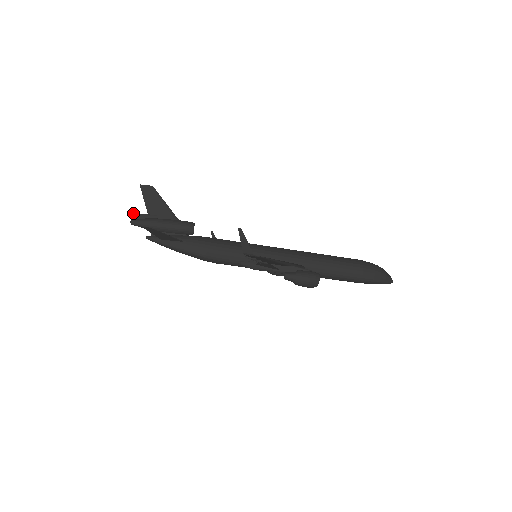
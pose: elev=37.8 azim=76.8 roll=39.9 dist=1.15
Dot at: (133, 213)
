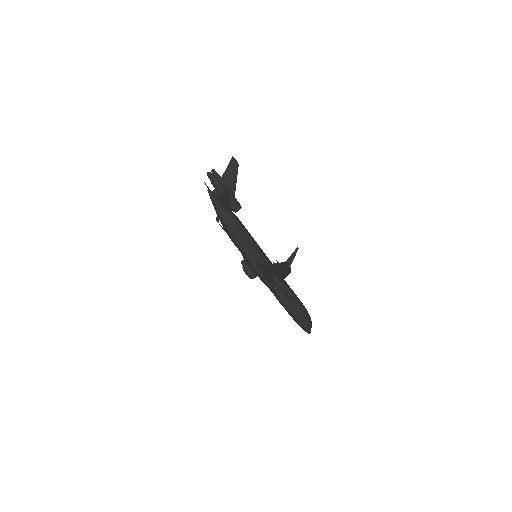
Dot at: (214, 169)
